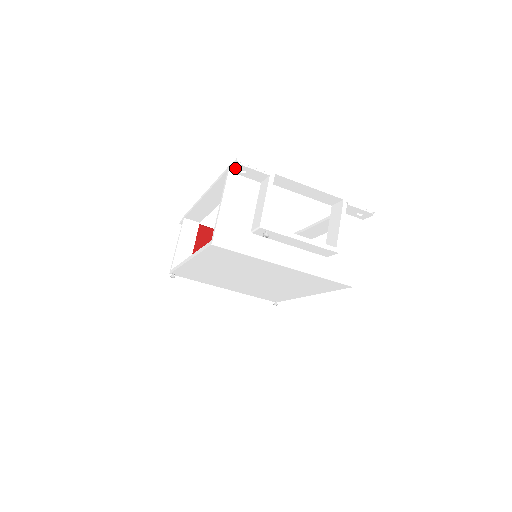
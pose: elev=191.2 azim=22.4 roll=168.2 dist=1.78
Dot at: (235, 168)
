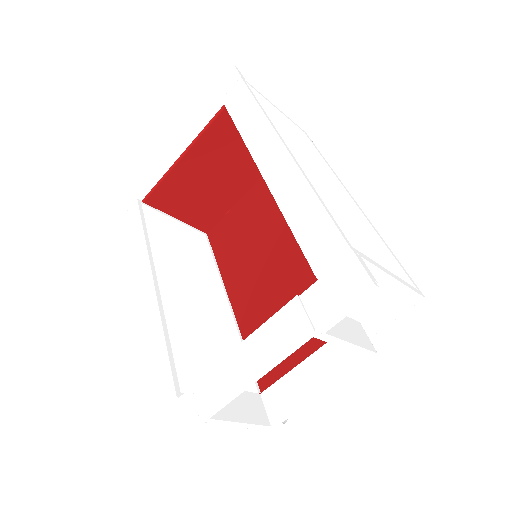
Dot at: occluded
